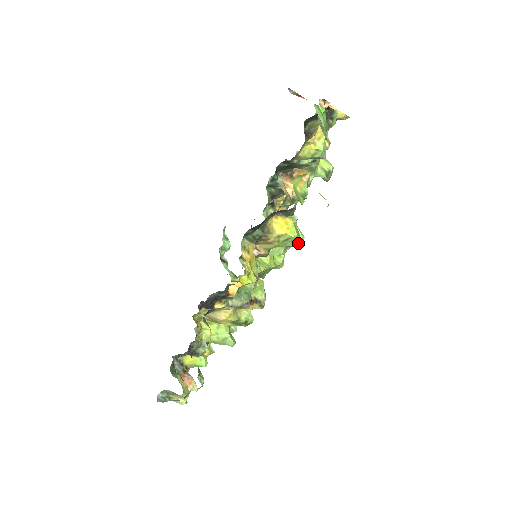
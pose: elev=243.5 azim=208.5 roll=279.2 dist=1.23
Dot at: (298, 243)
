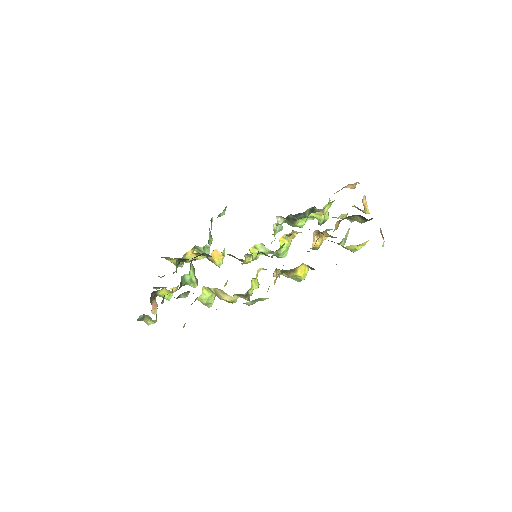
Dot at: (300, 281)
